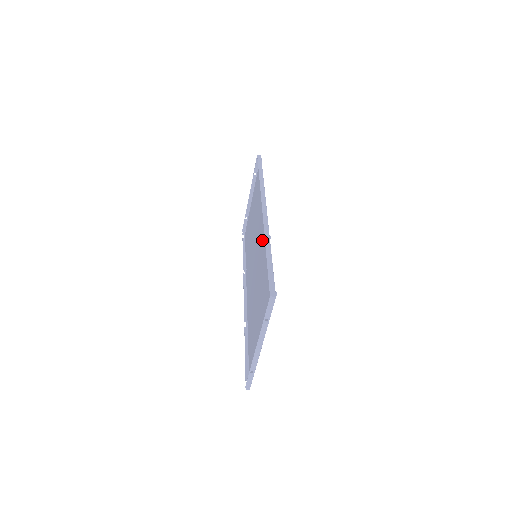
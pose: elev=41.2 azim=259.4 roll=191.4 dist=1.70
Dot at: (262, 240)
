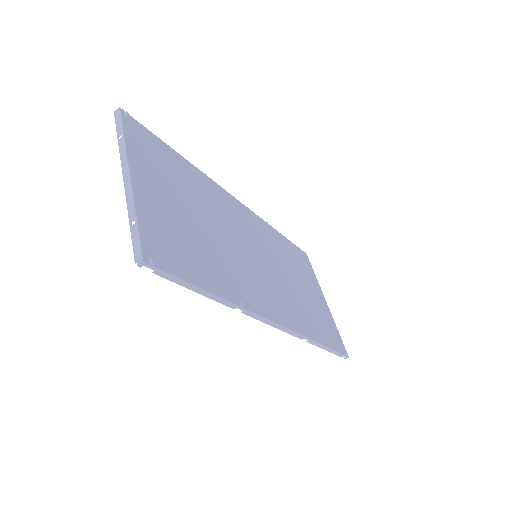
Dot at: (233, 215)
